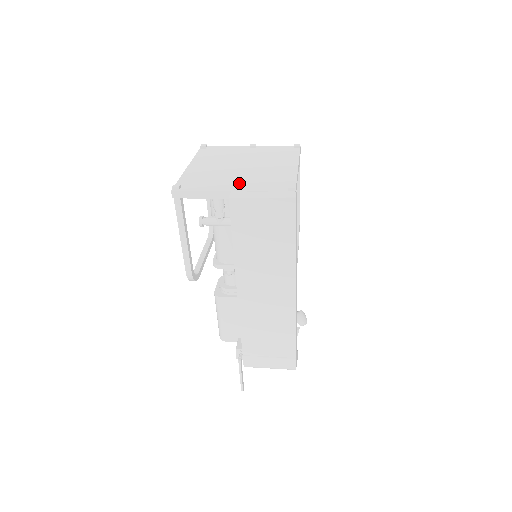
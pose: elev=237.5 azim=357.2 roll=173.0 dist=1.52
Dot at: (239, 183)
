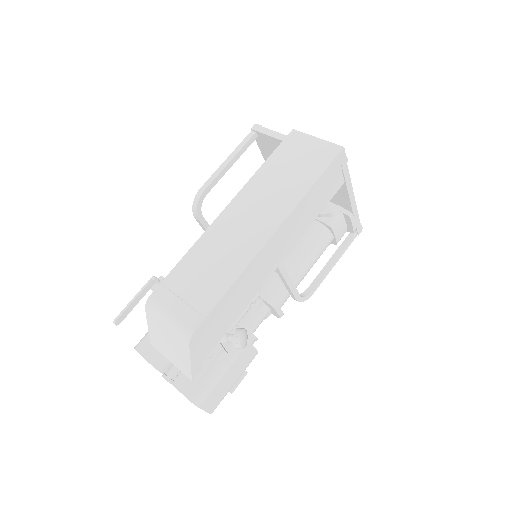
Dot at: occluded
